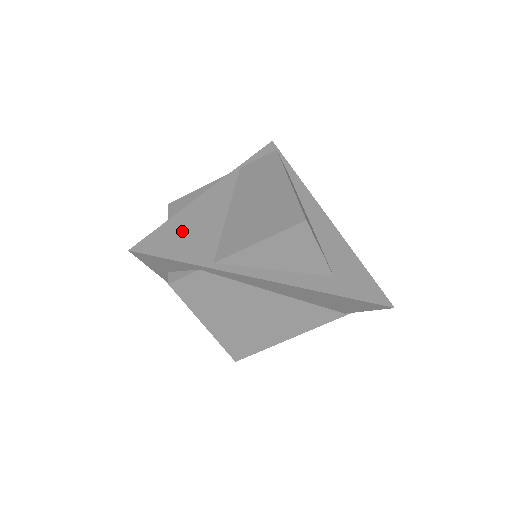
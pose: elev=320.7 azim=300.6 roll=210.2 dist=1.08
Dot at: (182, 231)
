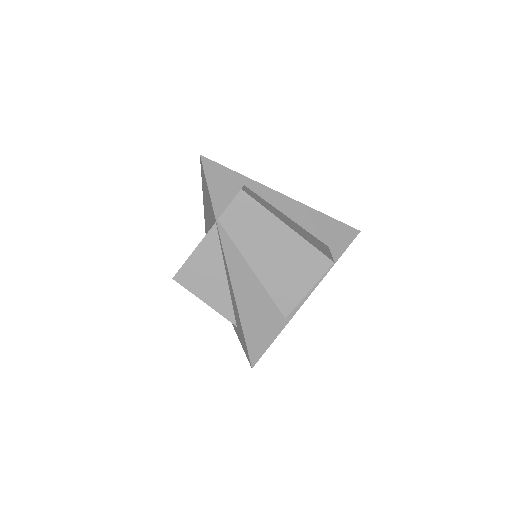
Dot at: (254, 320)
